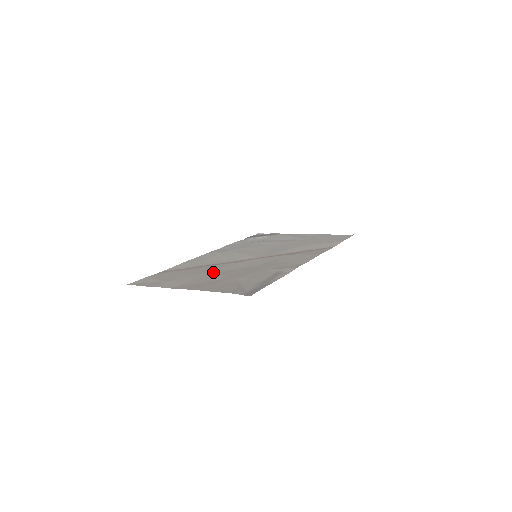
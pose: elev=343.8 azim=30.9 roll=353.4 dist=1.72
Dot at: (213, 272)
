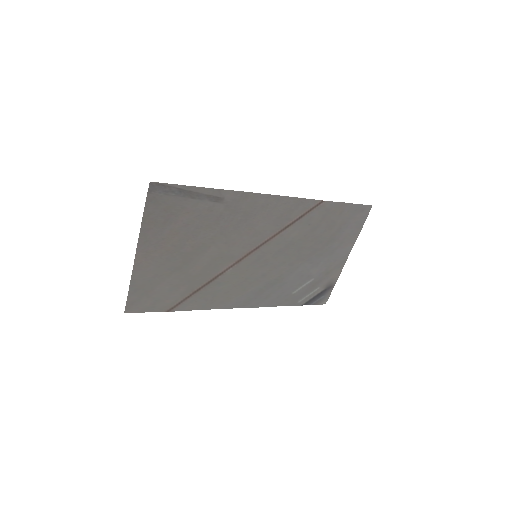
Dot at: (191, 260)
